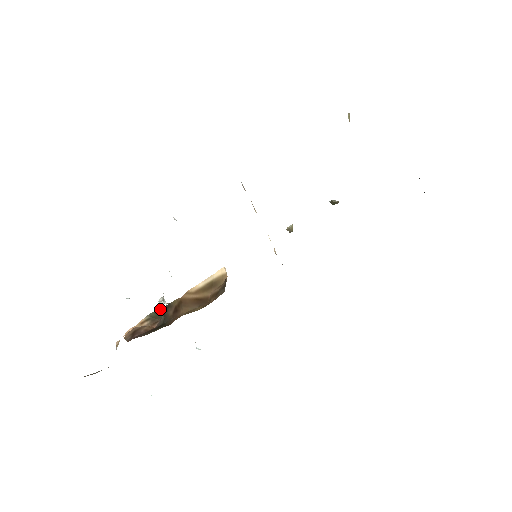
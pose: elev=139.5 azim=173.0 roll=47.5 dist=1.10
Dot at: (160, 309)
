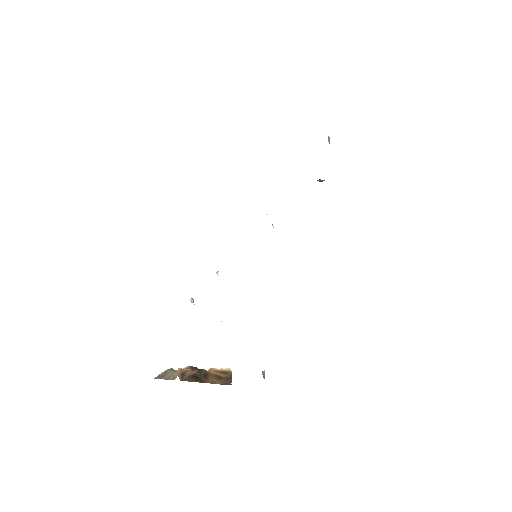
Dot at: (196, 367)
